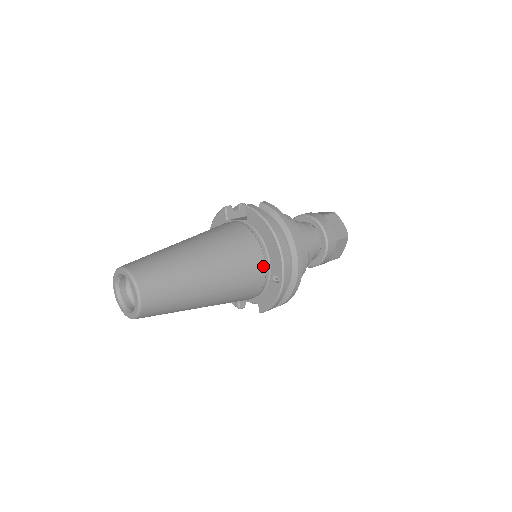
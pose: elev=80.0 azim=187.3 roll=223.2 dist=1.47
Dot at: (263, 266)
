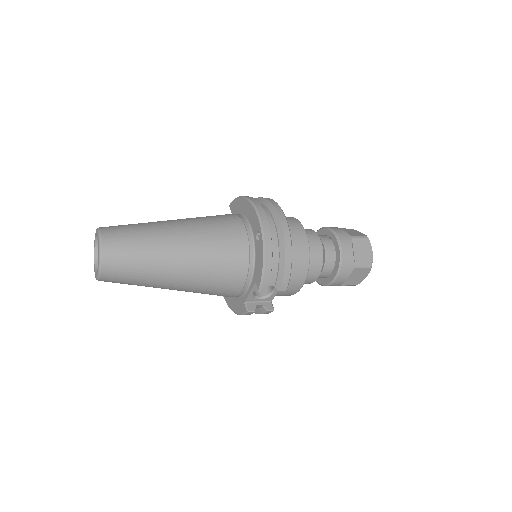
Dot at: (243, 229)
